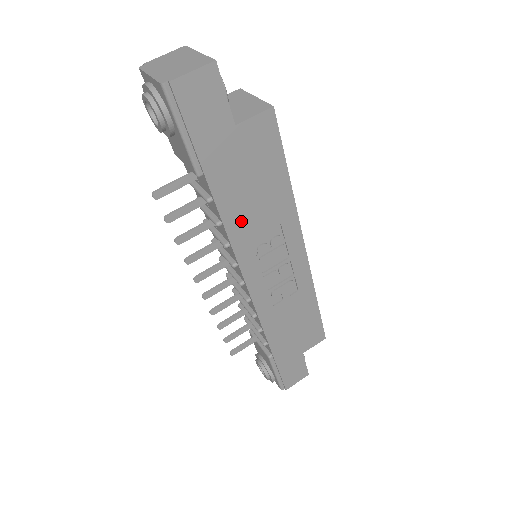
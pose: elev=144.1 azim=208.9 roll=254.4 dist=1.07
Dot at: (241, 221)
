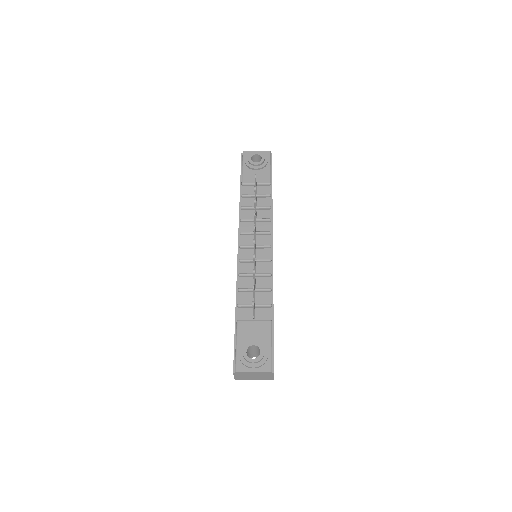
Dot at: occluded
